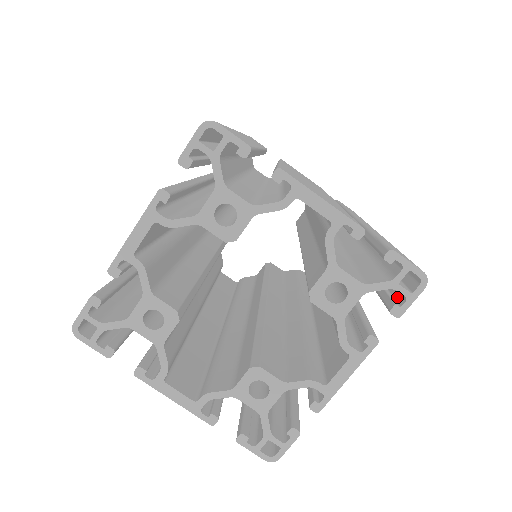
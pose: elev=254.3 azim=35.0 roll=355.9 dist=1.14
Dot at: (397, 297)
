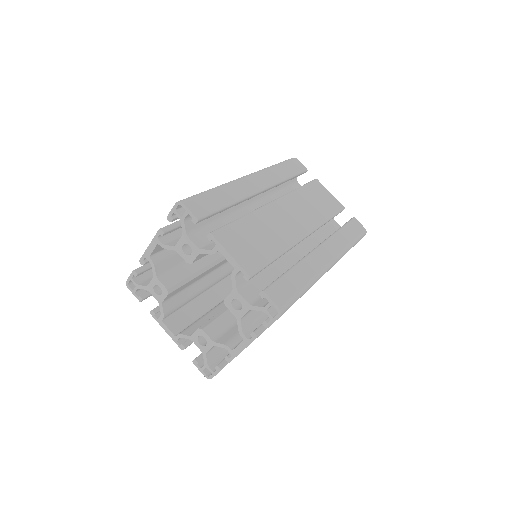
Dot at: occluded
